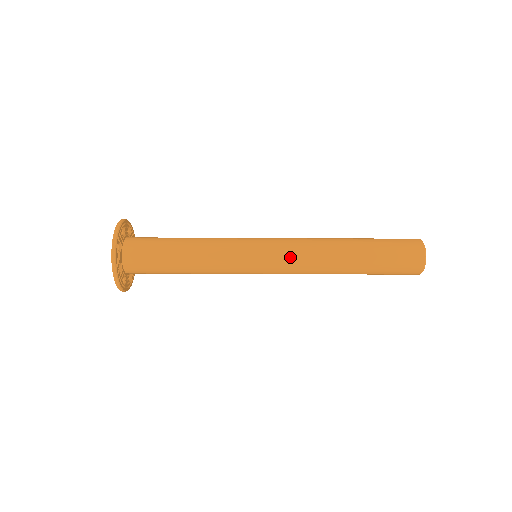
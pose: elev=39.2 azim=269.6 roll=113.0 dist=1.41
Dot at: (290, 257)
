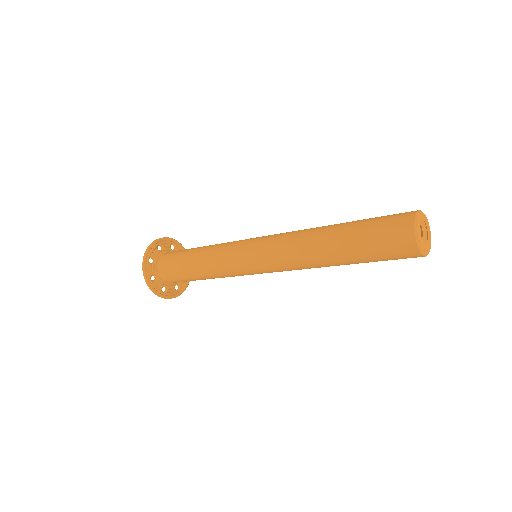
Dot at: occluded
